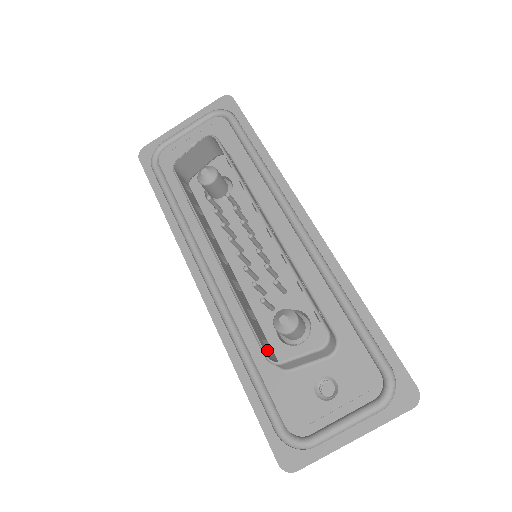
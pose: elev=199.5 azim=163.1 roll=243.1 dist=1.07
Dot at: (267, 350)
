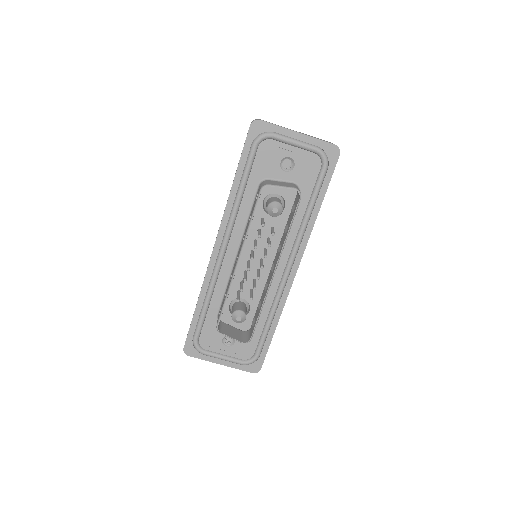
Dot at: occluded
